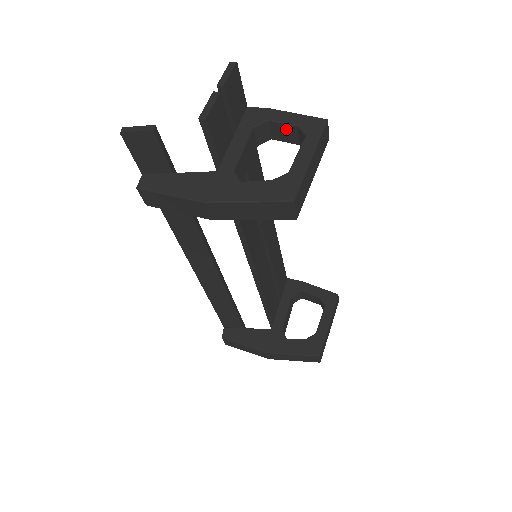
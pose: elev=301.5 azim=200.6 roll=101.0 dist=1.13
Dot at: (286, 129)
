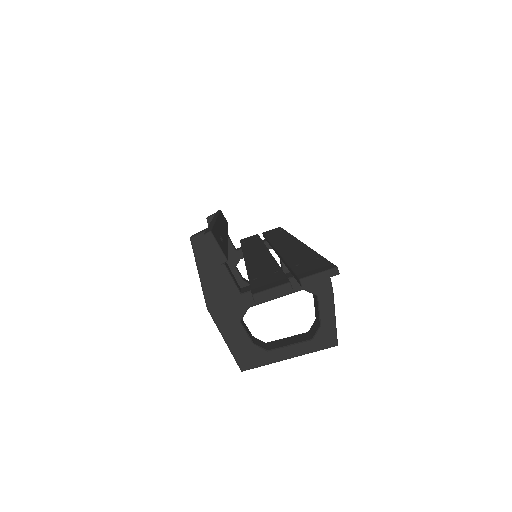
Dot at: (318, 312)
